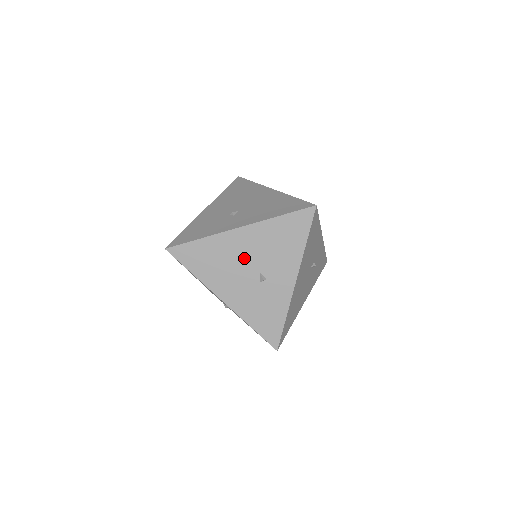
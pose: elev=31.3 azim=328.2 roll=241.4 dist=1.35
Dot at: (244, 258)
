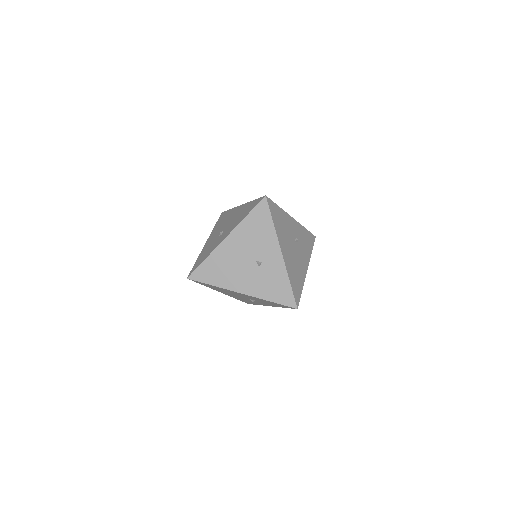
Dot at: (239, 256)
